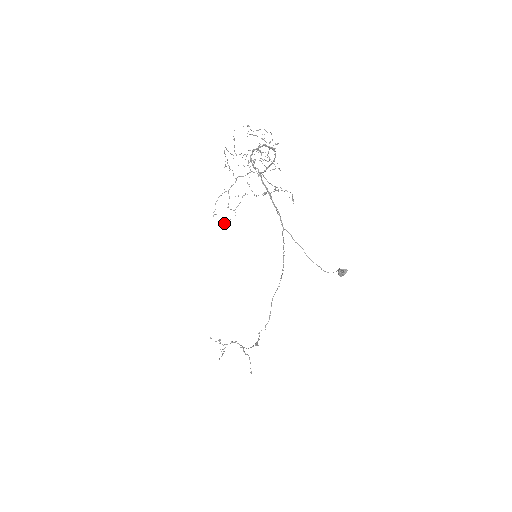
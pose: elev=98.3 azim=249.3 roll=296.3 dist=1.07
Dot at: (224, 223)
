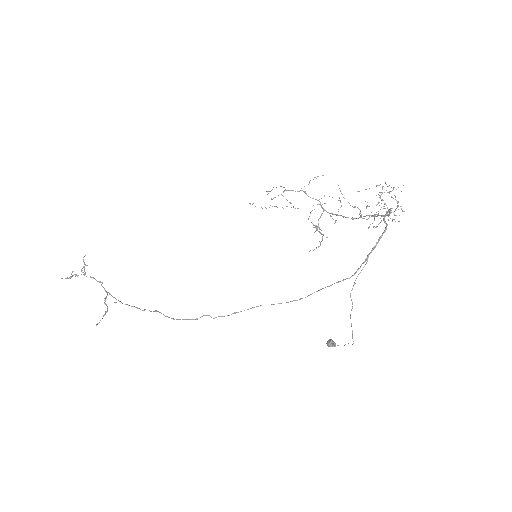
Dot at: occluded
